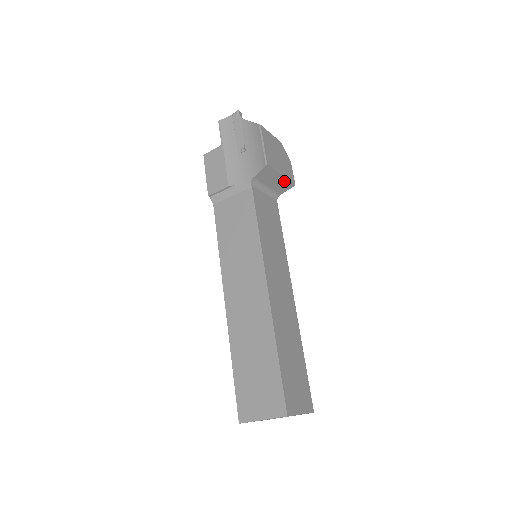
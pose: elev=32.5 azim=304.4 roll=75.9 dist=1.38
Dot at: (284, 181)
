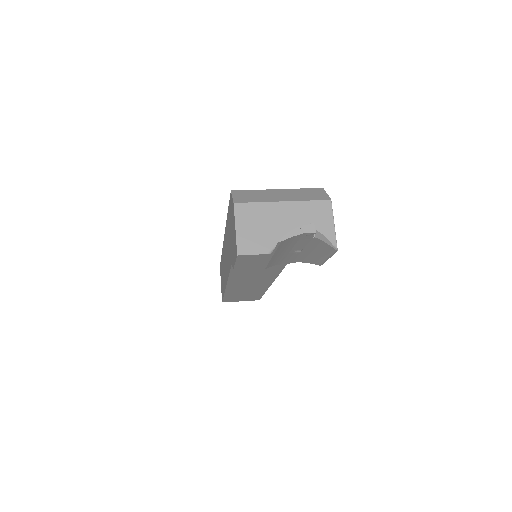
Dot at: occluded
